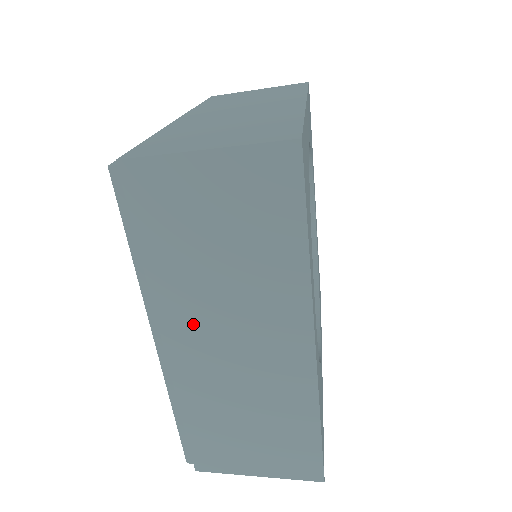
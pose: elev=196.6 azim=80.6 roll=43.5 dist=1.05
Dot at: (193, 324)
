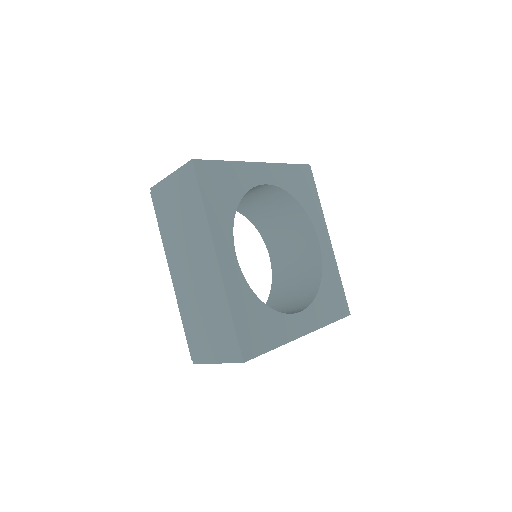
Dot at: (179, 260)
